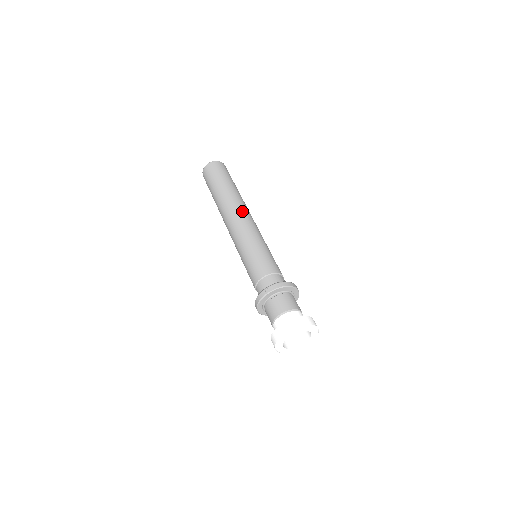
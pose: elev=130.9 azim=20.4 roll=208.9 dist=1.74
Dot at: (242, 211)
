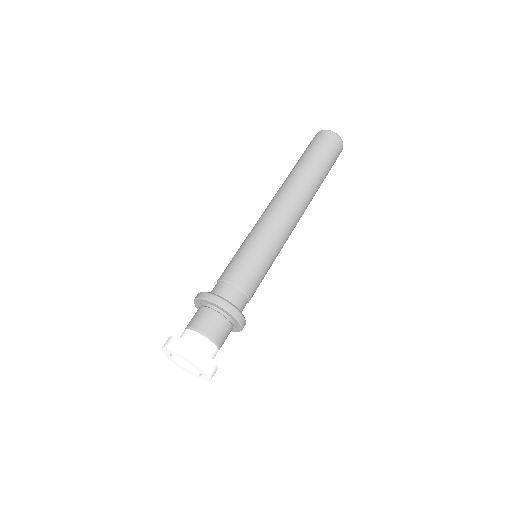
Dot at: (290, 202)
